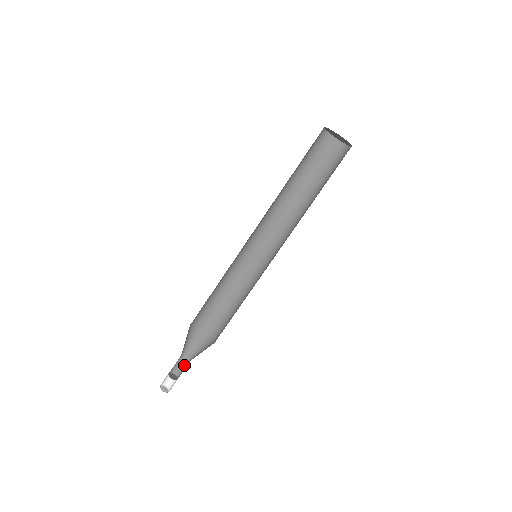
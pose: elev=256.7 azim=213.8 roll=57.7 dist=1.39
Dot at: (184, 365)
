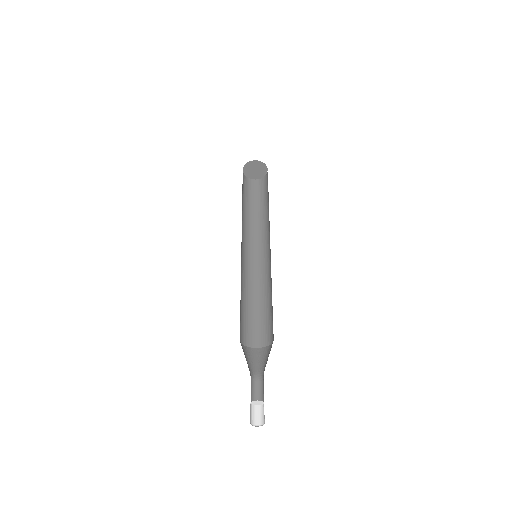
Dot at: (262, 386)
